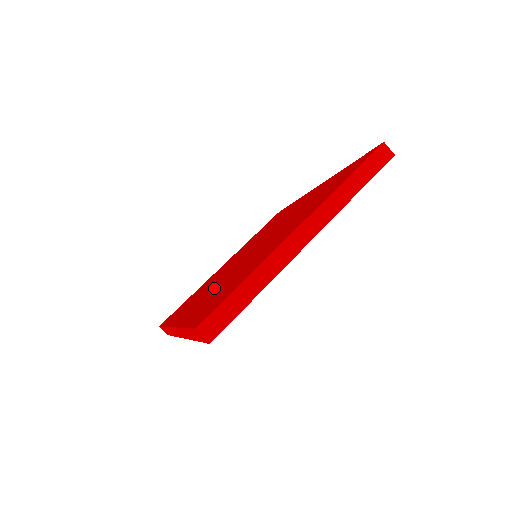
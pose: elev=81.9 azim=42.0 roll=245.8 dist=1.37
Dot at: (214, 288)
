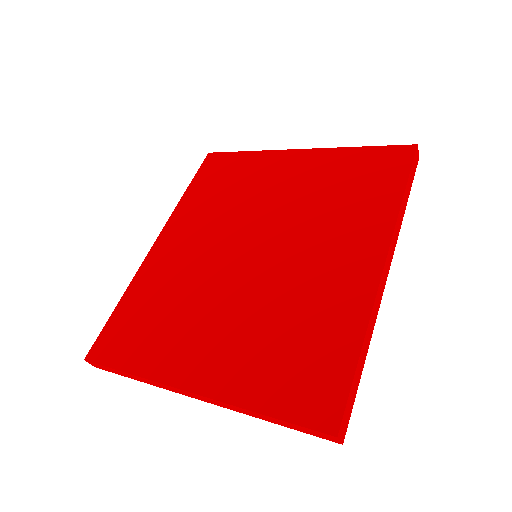
Dot at: (189, 260)
